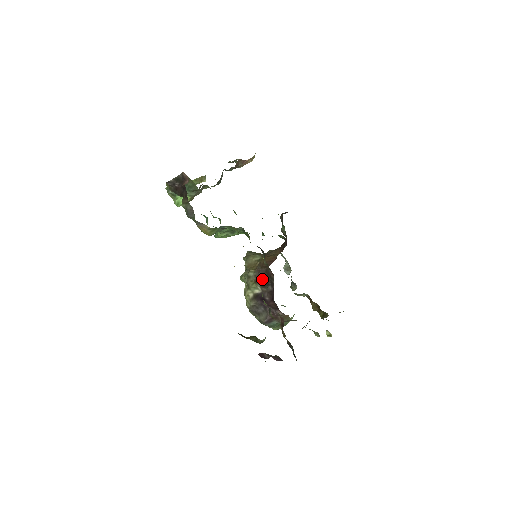
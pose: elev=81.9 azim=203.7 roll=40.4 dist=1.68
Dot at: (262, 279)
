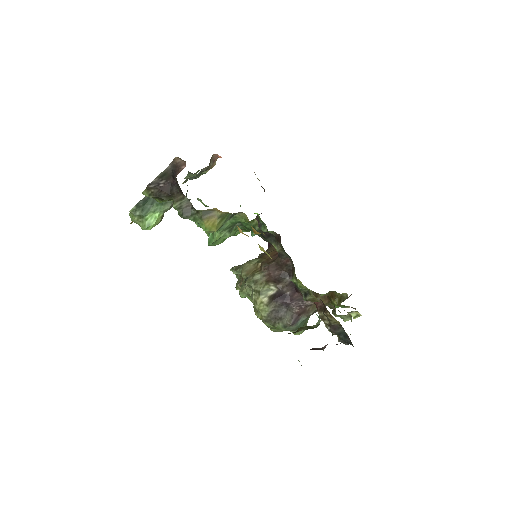
Dot at: (275, 274)
